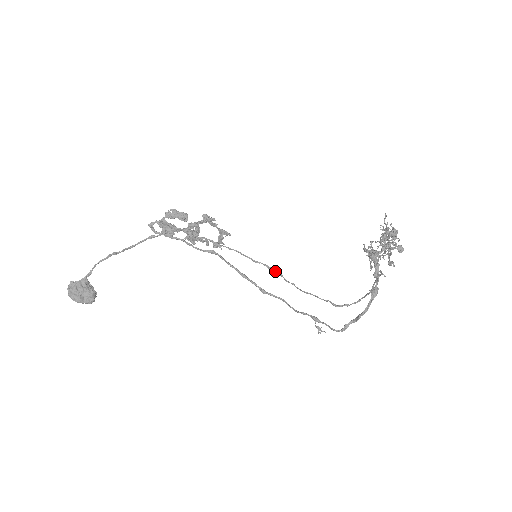
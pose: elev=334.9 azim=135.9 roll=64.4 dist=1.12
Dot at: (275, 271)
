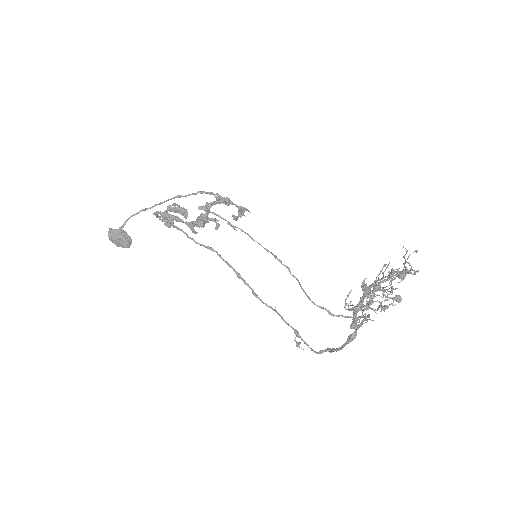
Dot at: (282, 264)
